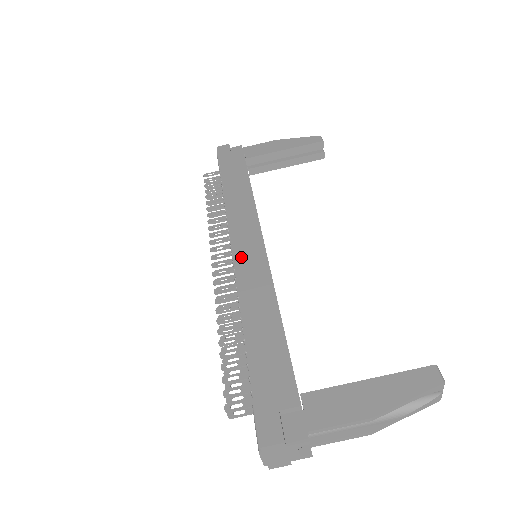
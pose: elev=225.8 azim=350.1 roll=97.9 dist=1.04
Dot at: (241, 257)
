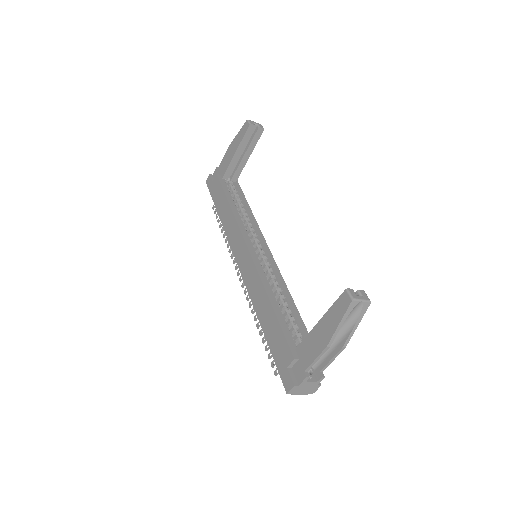
Dot at: (243, 270)
